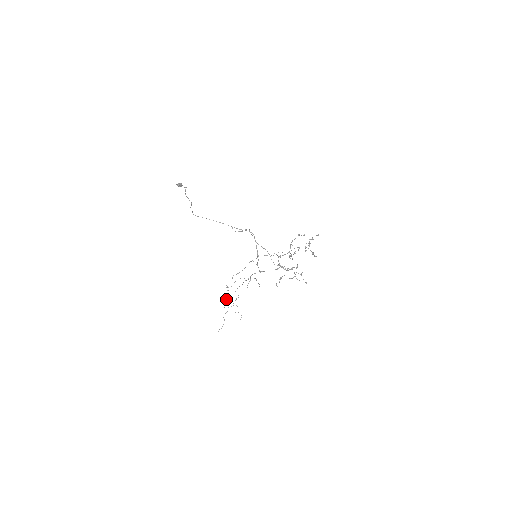
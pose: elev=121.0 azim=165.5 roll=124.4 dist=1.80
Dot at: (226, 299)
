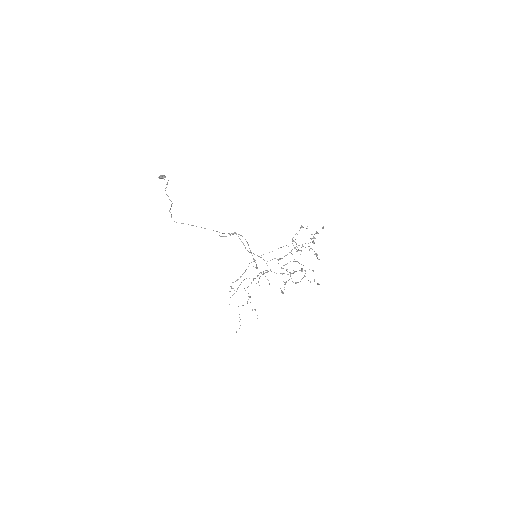
Dot at: occluded
